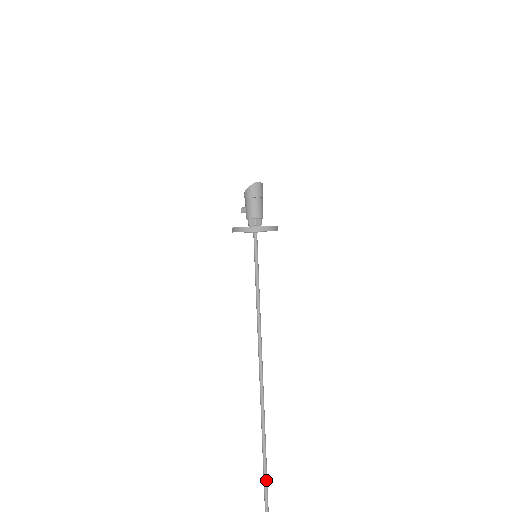
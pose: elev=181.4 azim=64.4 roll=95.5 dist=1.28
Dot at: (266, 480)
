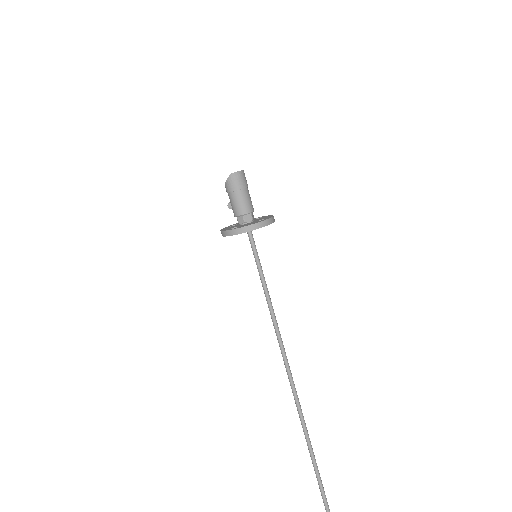
Dot at: (322, 490)
